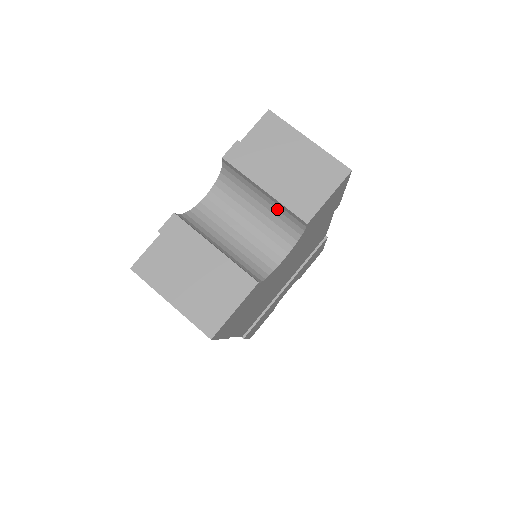
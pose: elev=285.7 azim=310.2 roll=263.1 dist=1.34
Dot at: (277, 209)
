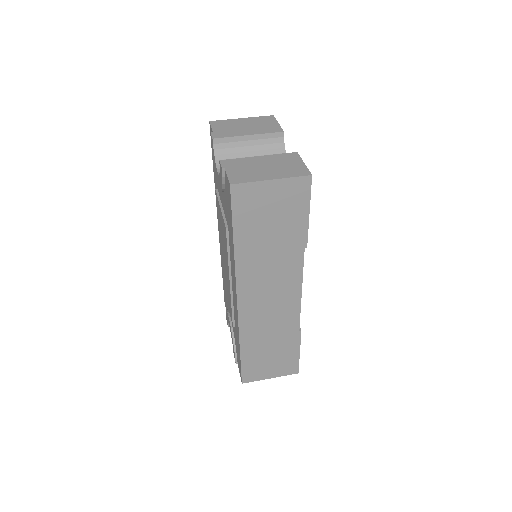
Dot at: (262, 144)
